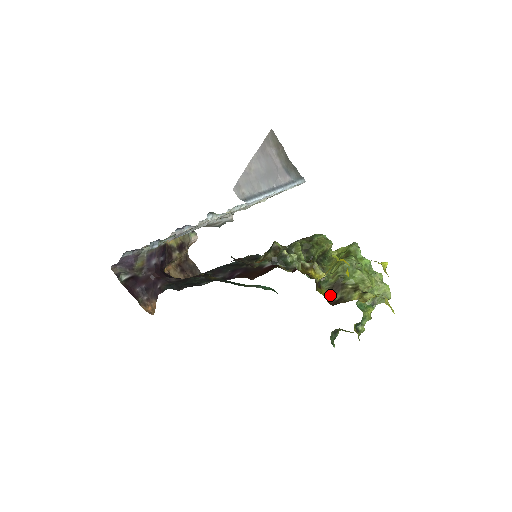
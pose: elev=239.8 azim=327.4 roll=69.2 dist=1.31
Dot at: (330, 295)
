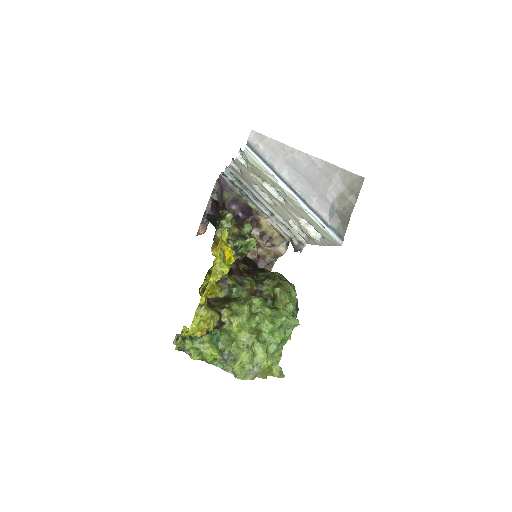
Dot at: (217, 300)
